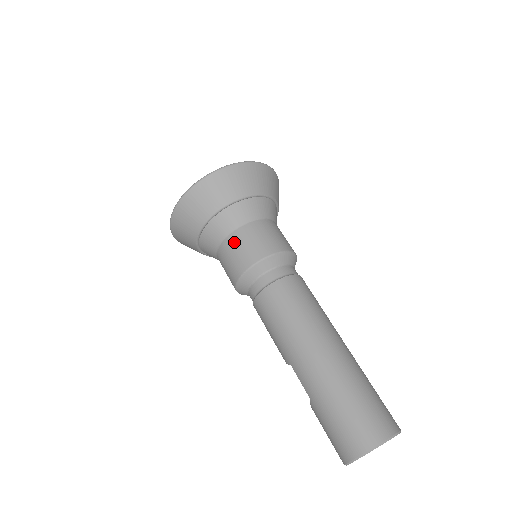
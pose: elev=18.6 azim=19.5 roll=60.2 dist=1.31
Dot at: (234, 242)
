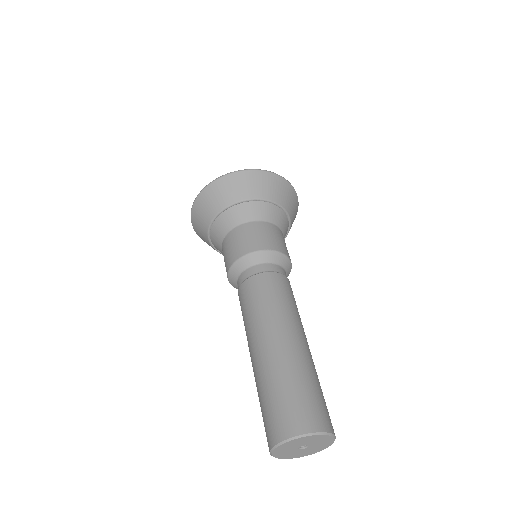
Dot at: (229, 240)
